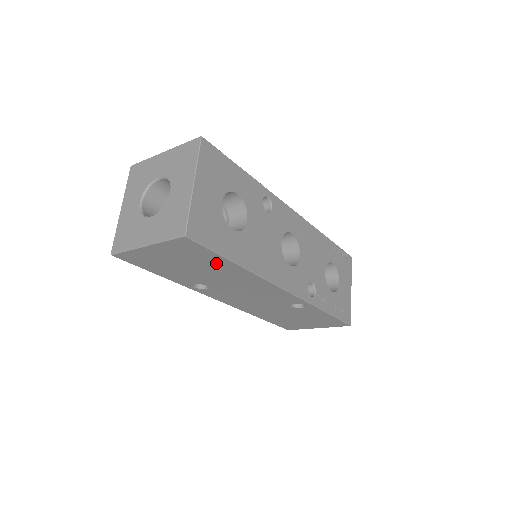
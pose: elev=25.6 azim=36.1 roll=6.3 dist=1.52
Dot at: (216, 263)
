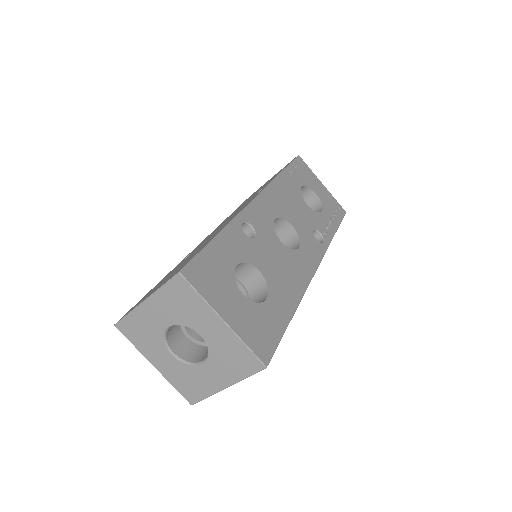
Dot at: occluded
